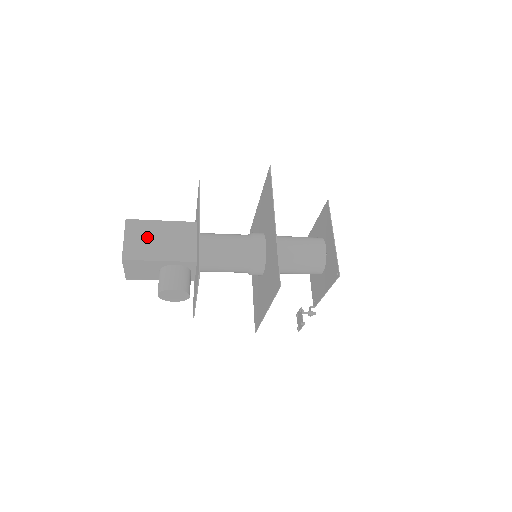
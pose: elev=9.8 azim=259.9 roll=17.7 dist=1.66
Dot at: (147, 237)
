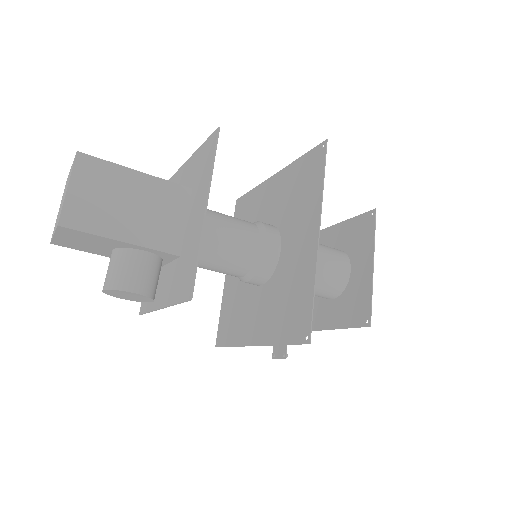
Dot at: (109, 194)
